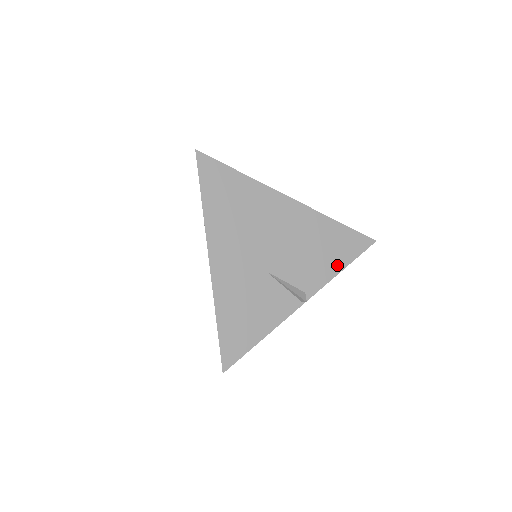
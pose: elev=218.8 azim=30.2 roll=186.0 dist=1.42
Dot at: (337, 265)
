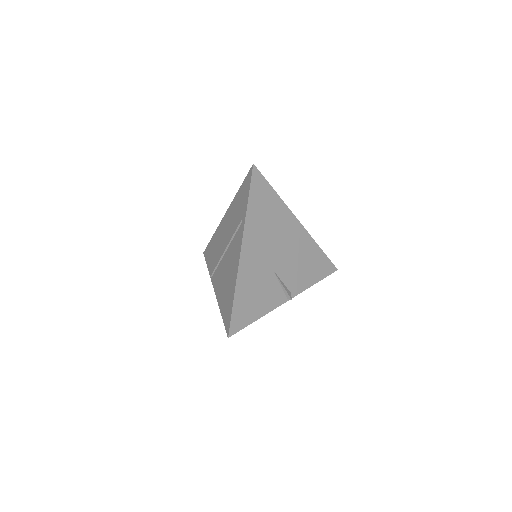
Dot at: (313, 279)
